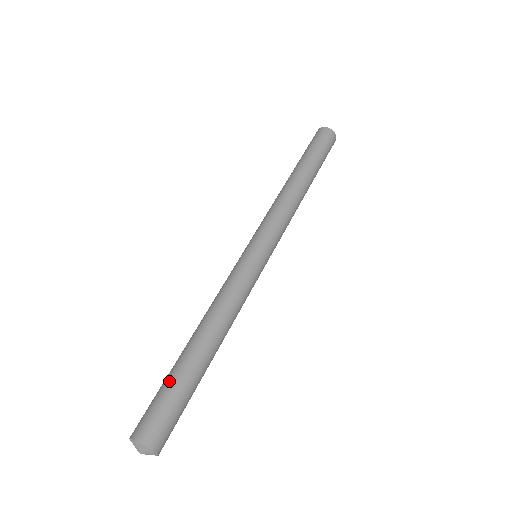
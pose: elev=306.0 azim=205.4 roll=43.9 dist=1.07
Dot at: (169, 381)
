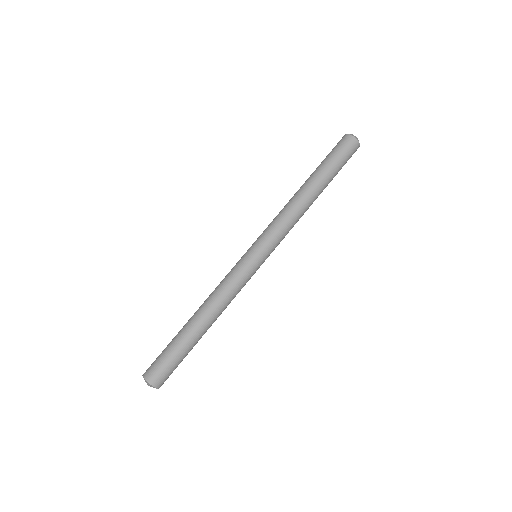
Dot at: (170, 344)
